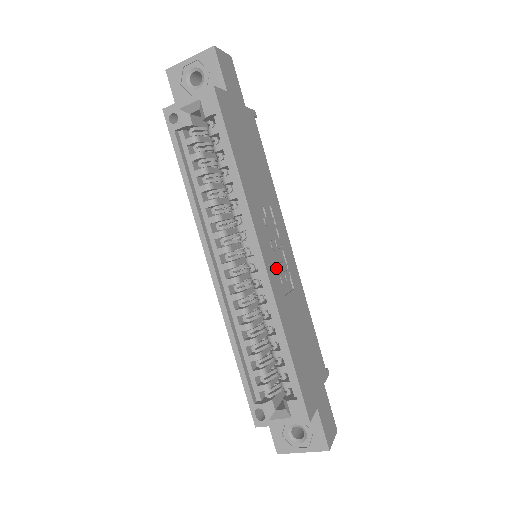
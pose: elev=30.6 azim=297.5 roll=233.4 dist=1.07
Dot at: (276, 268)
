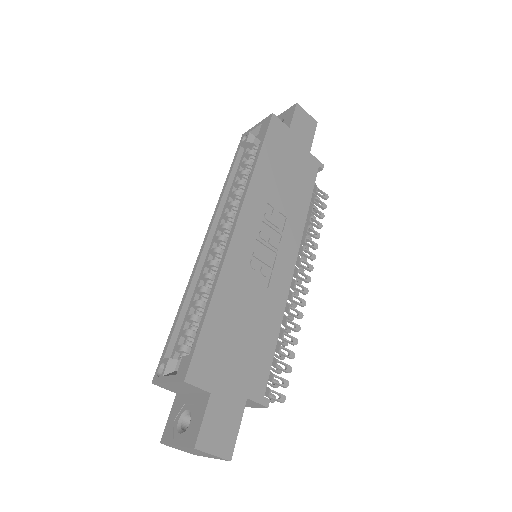
Dot at: (251, 249)
